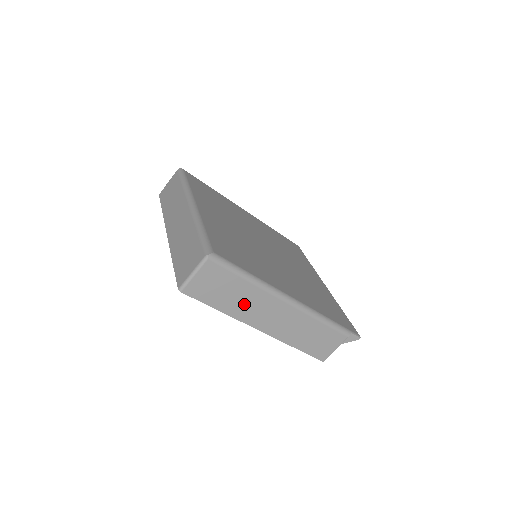
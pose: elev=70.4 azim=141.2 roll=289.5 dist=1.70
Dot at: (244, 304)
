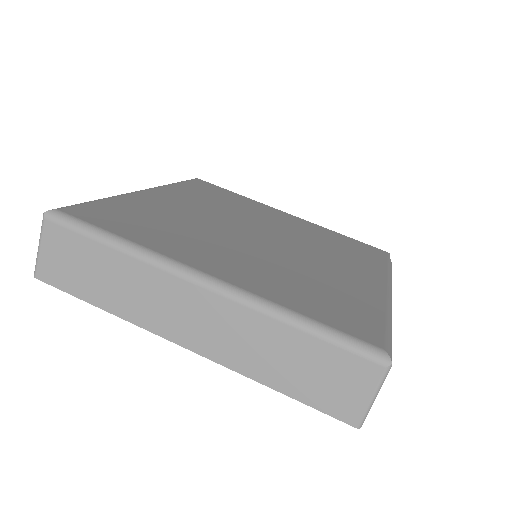
Dot at: occluded
